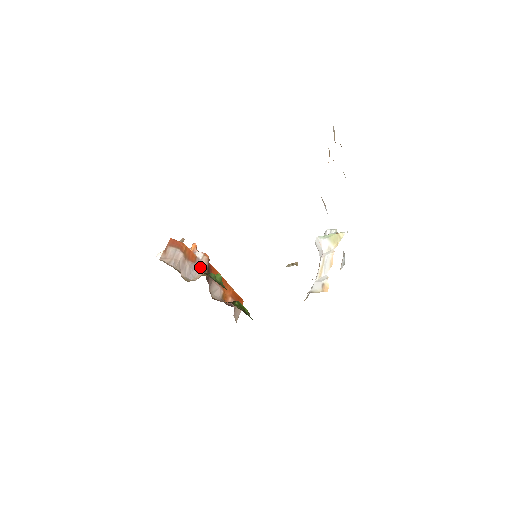
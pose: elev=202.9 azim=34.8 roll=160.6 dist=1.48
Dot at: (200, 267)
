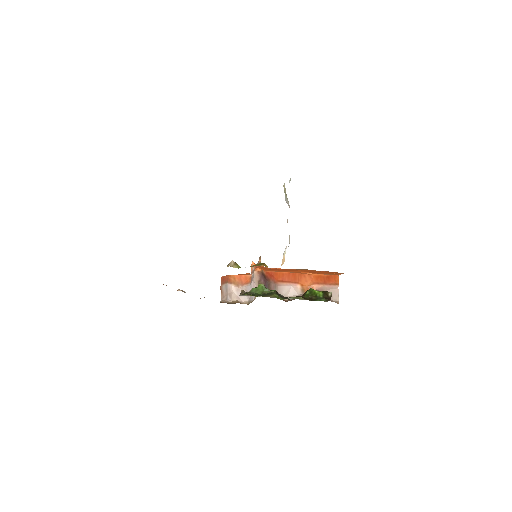
Dot at: (255, 284)
